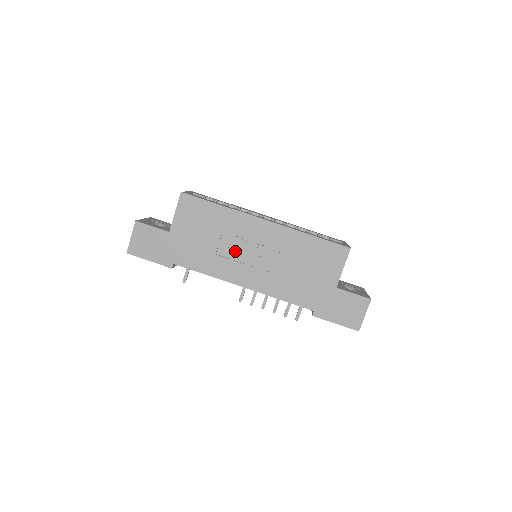
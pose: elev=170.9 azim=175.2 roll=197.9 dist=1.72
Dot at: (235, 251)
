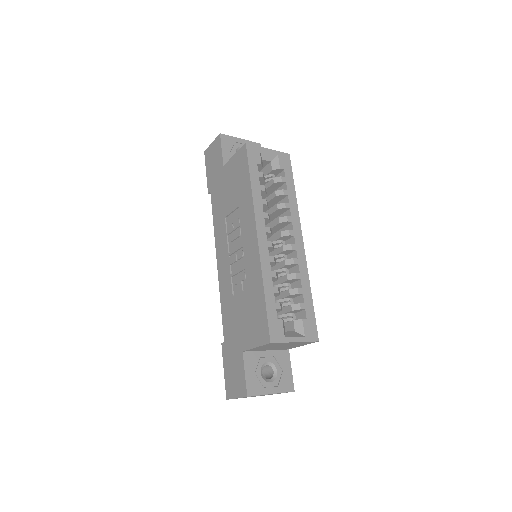
Dot at: (233, 232)
